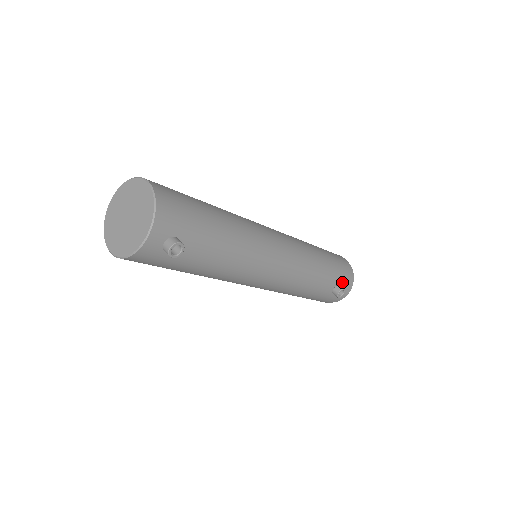
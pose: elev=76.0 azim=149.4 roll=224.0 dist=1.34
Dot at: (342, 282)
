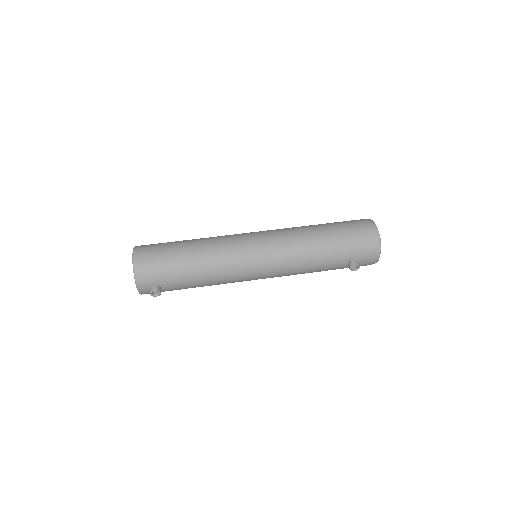
Dot at: (358, 256)
